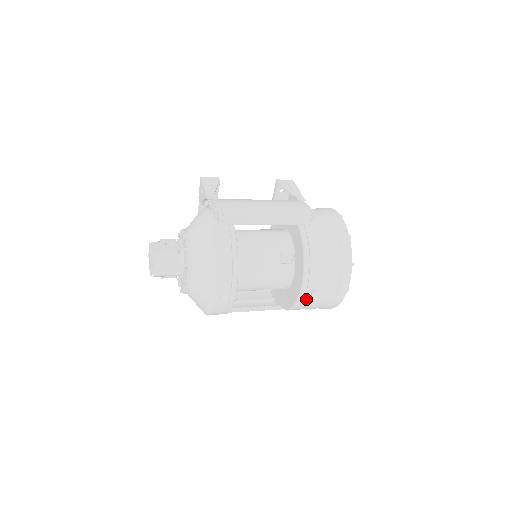
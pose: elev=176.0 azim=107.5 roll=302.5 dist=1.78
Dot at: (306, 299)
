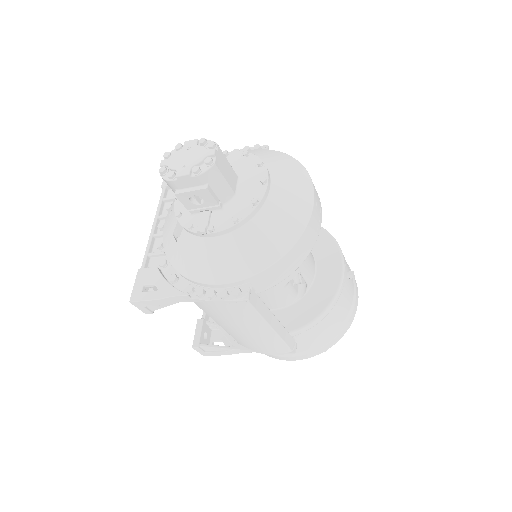
Dot at: (345, 284)
